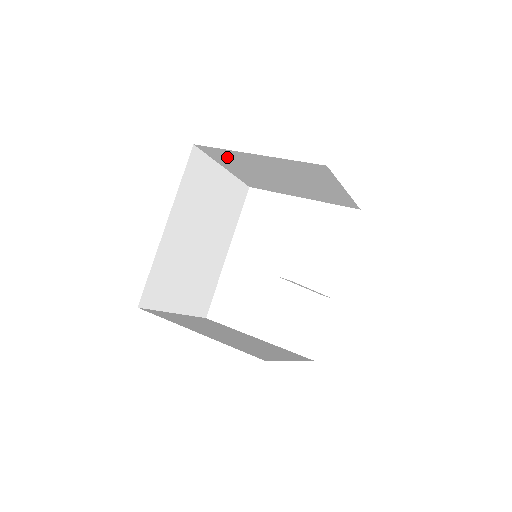
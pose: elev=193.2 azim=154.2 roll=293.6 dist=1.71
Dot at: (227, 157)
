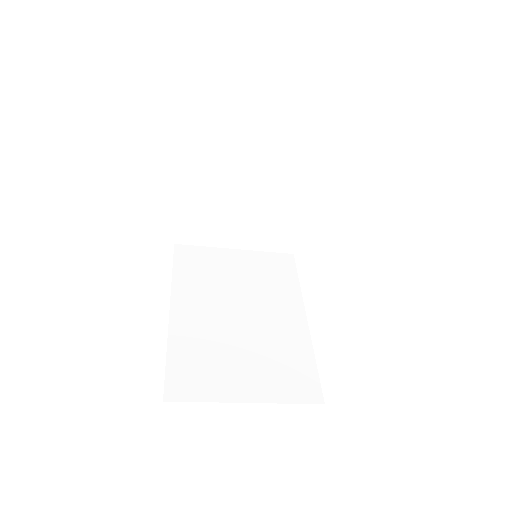
Dot at: (200, 225)
